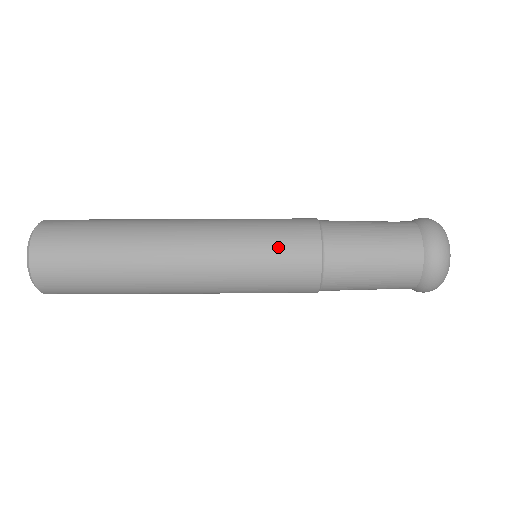
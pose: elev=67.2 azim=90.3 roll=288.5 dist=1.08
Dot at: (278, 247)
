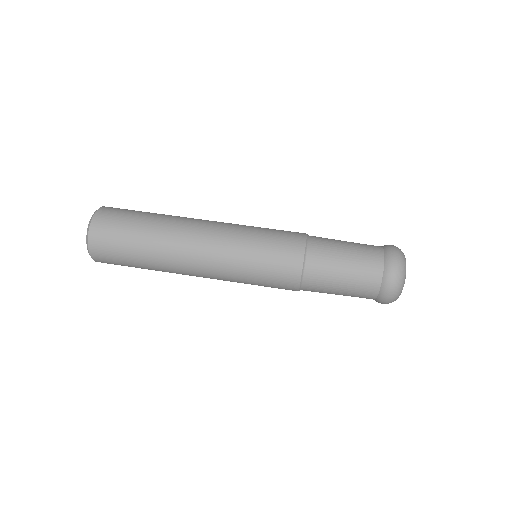
Dot at: occluded
